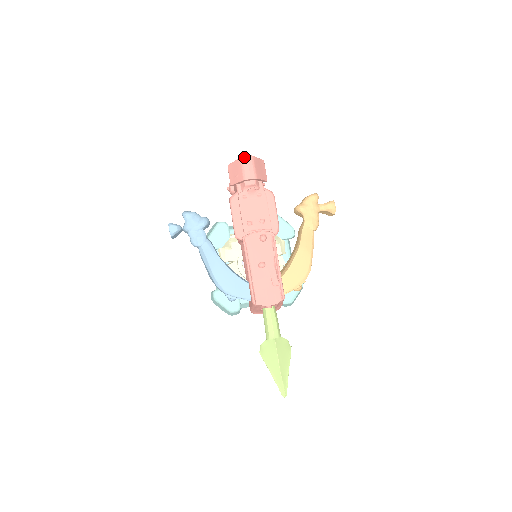
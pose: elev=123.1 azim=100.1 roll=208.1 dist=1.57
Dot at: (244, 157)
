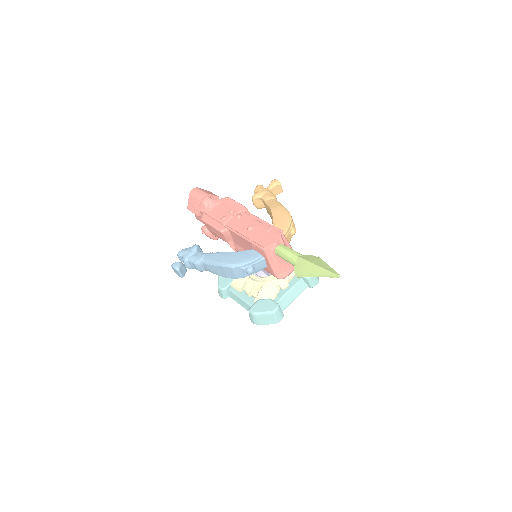
Dot at: (191, 191)
